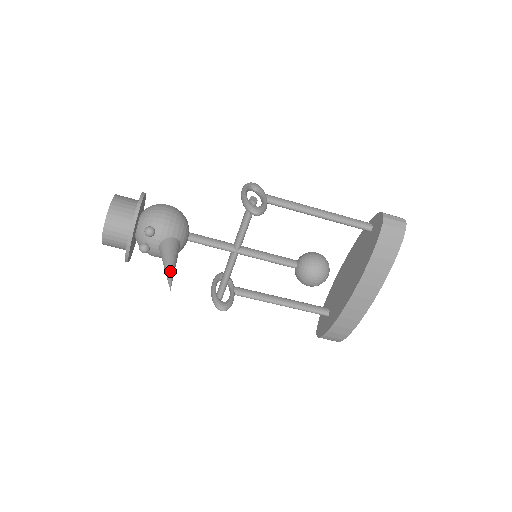
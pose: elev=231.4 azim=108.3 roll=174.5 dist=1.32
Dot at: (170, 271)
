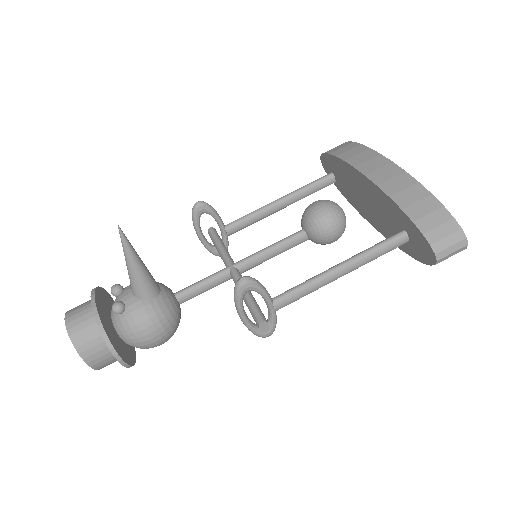
Dot at: occluded
